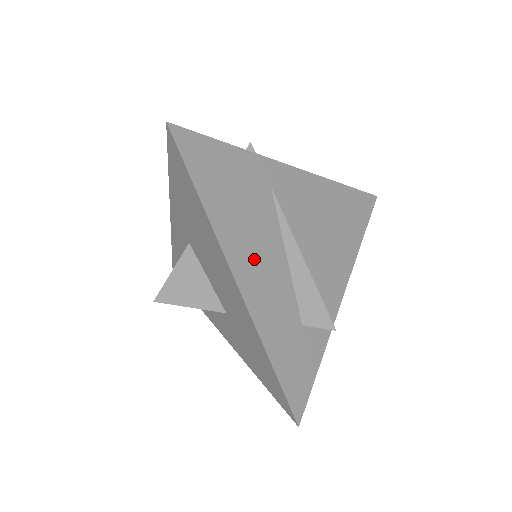
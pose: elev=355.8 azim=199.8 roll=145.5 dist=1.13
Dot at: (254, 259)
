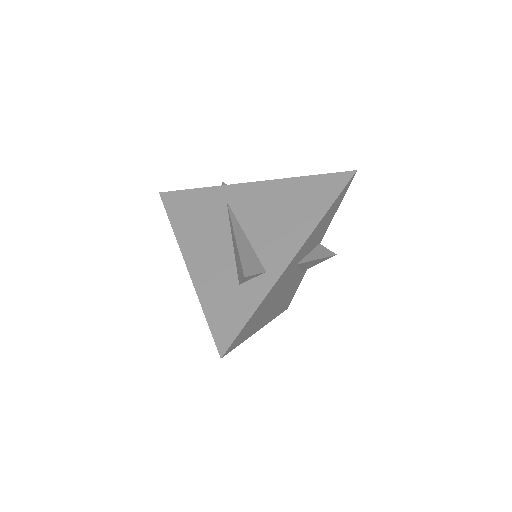
Dot at: (203, 247)
